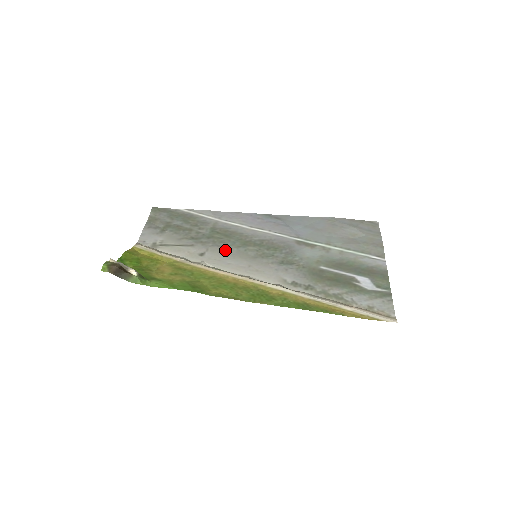
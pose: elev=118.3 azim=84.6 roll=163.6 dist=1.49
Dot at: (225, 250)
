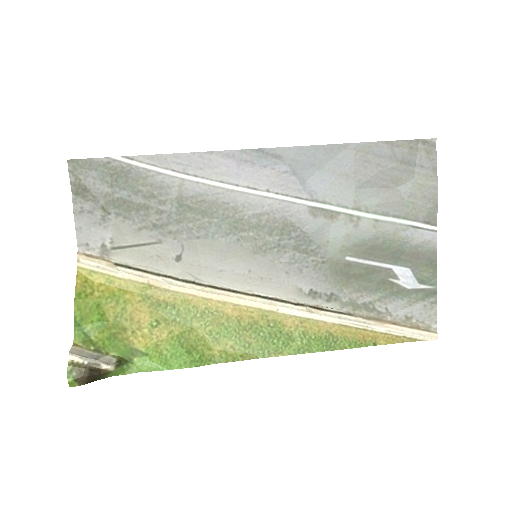
Dot at: (209, 245)
